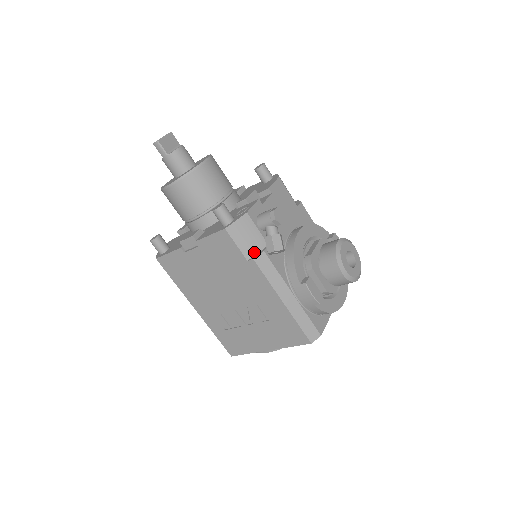
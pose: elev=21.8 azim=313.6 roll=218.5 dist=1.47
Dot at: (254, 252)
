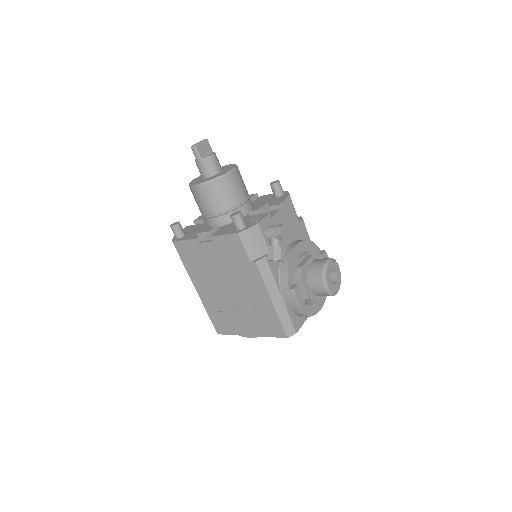
Dot at: (257, 256)
